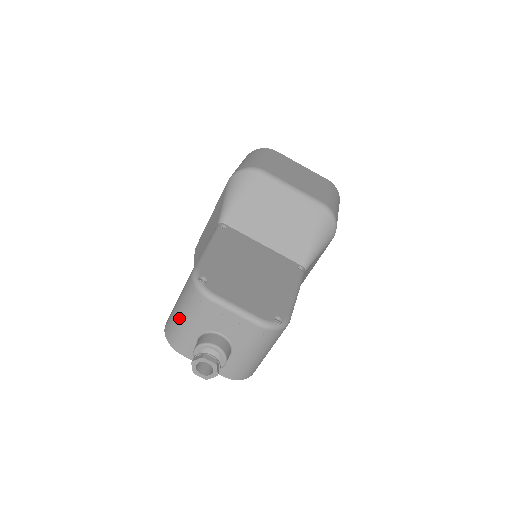
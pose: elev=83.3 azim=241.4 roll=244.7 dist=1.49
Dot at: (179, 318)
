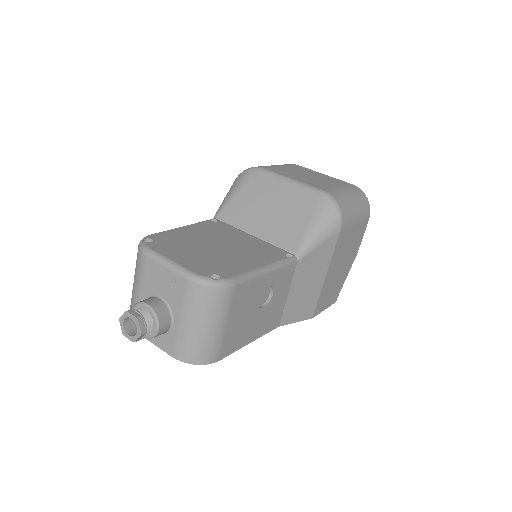
Dot at: occluded
